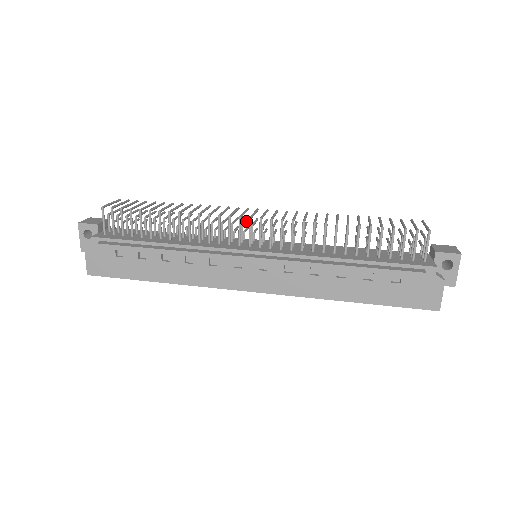
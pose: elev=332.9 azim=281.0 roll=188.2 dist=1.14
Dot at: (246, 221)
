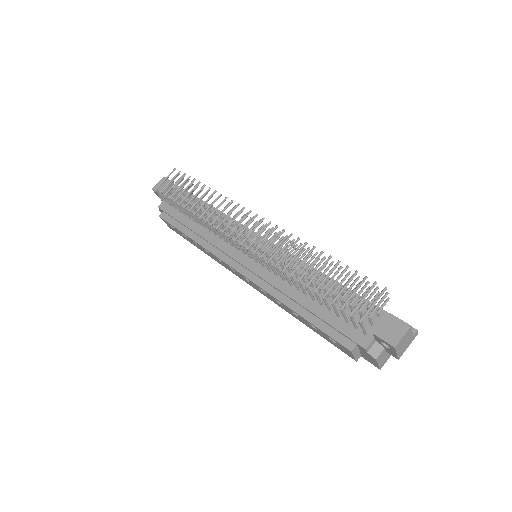
Dot at: occluded
